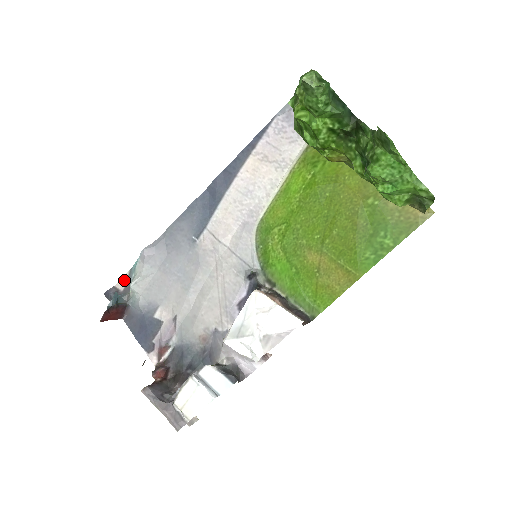
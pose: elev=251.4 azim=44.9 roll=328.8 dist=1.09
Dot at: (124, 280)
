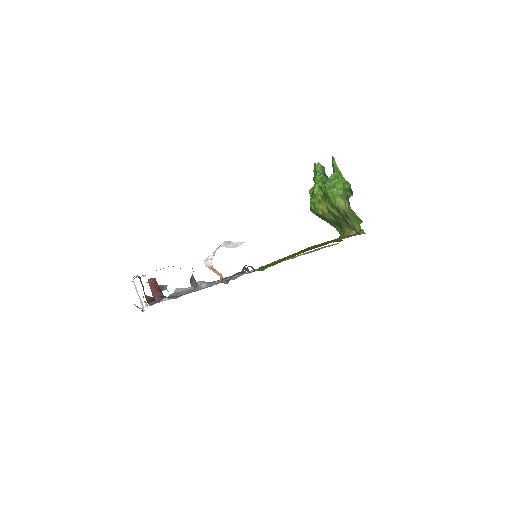
Dot at: occluded
